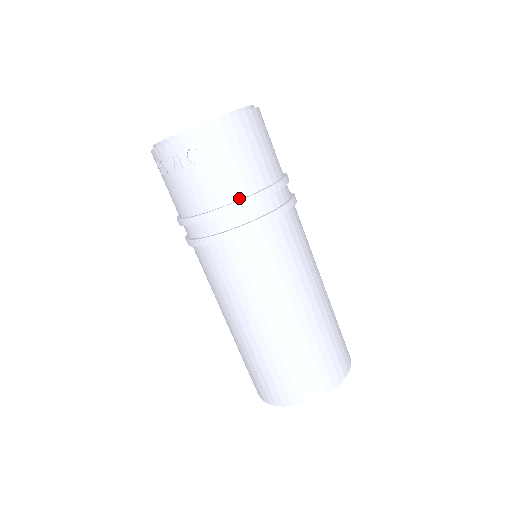
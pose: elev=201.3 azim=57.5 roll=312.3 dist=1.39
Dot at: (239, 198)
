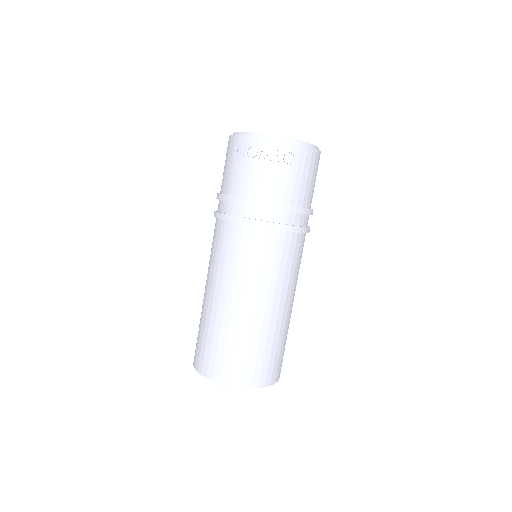
Dot at: (297, 205)
